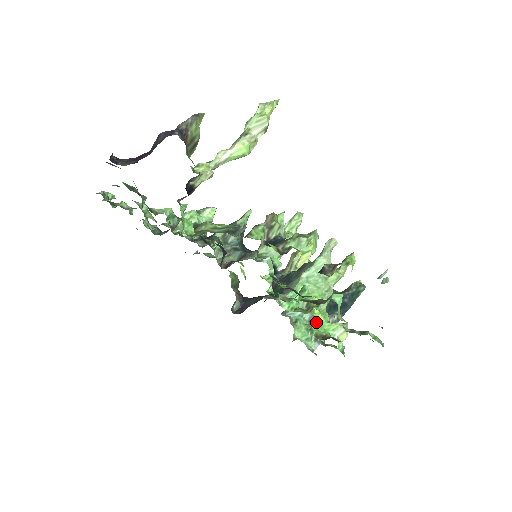
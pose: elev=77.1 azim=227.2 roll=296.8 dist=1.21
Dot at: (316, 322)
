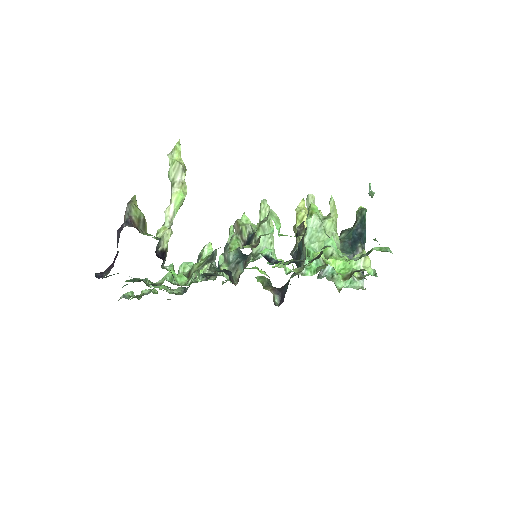
Dot at: (338, 268)
